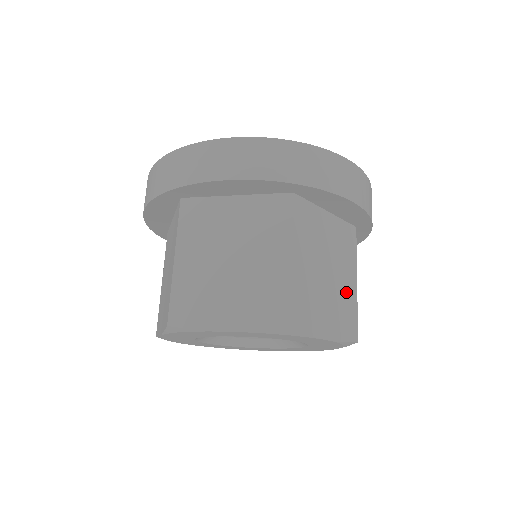
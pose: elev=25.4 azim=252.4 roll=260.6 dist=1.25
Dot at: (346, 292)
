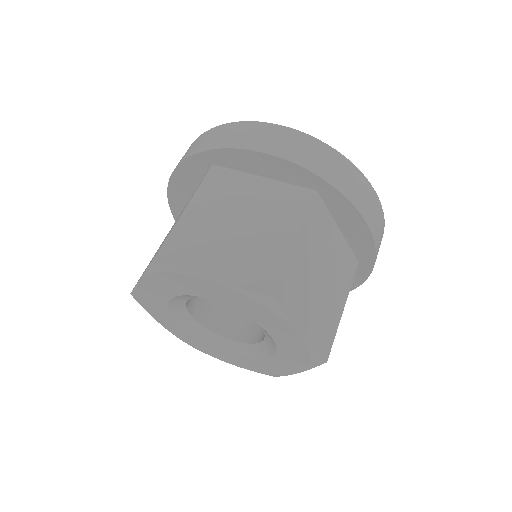
Dot at: (332, 308)
